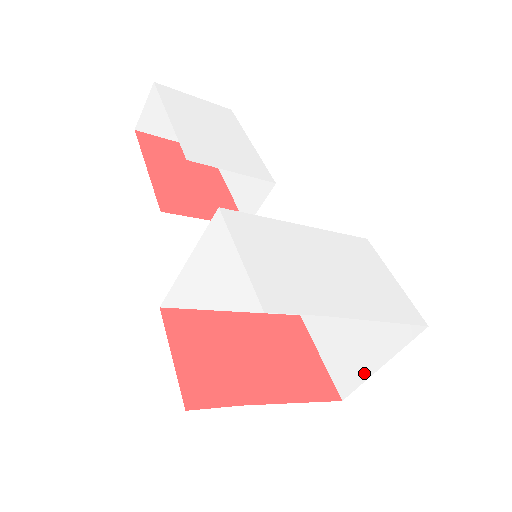
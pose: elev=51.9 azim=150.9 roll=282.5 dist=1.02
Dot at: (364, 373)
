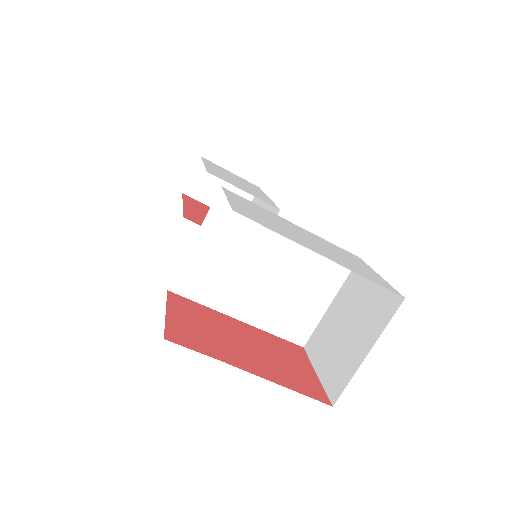
Dot at: (353, 368)
